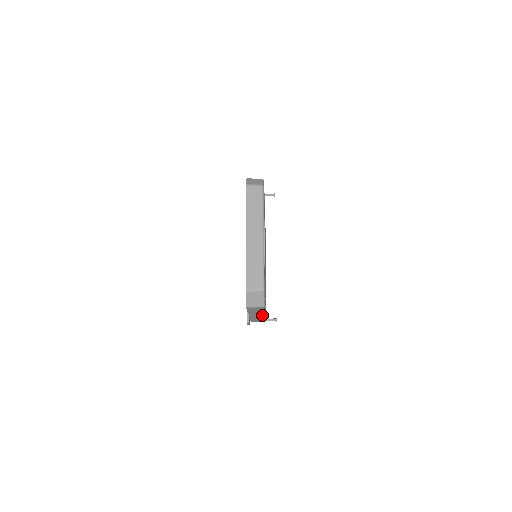
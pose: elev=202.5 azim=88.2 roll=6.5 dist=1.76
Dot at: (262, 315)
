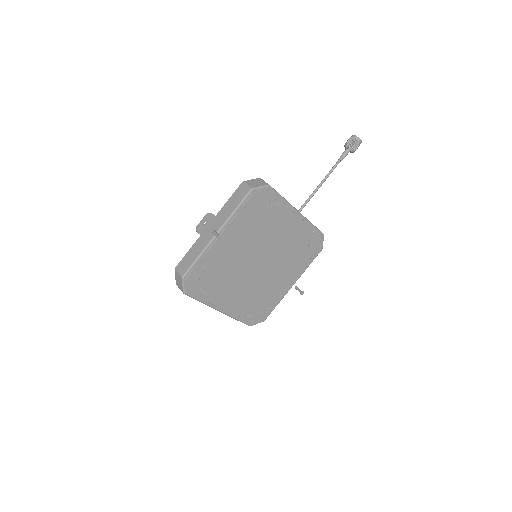
Dot at: (292, 284)
